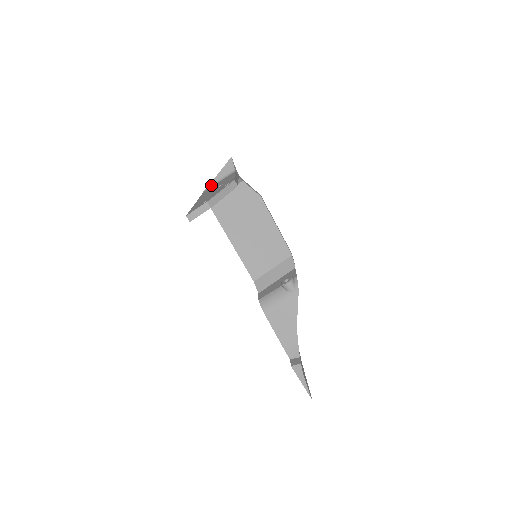
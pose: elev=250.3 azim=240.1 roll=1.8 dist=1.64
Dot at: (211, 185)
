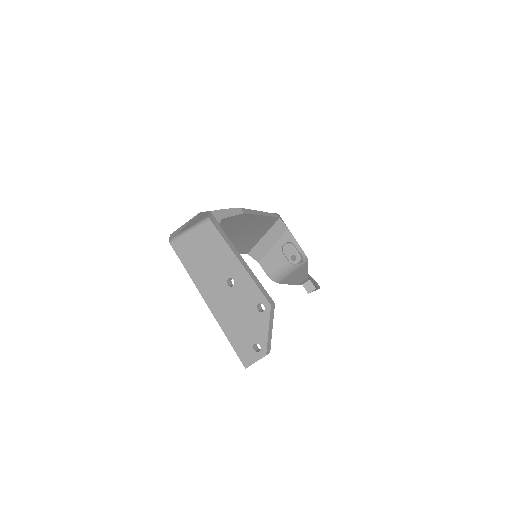
Dot at: (178, 236)
